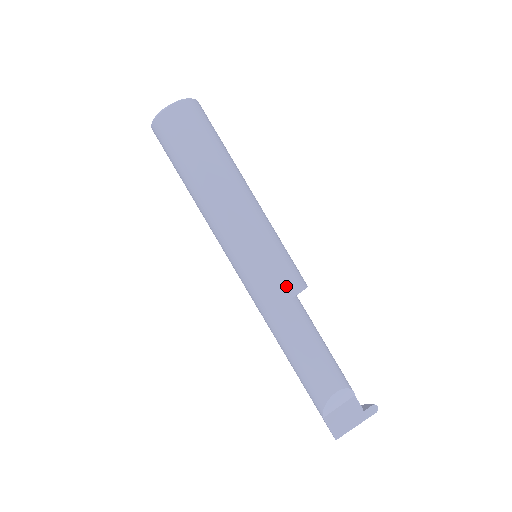
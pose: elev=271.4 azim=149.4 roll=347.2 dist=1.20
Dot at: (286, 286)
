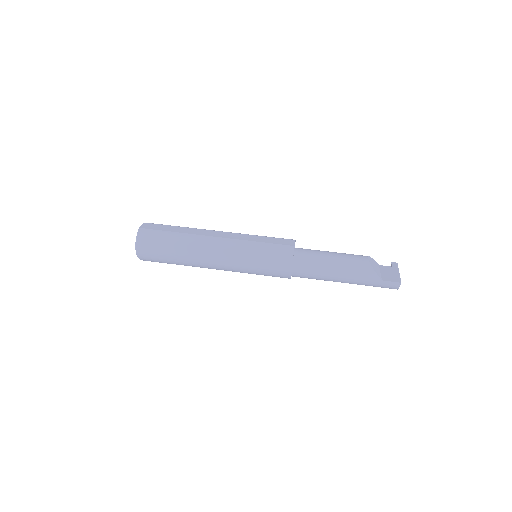
Dot at: (286, 241)
